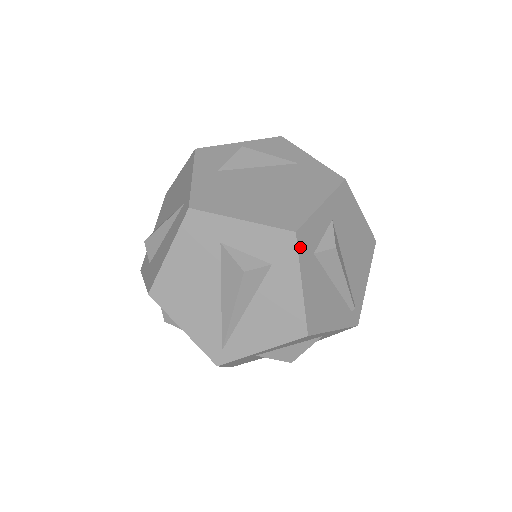
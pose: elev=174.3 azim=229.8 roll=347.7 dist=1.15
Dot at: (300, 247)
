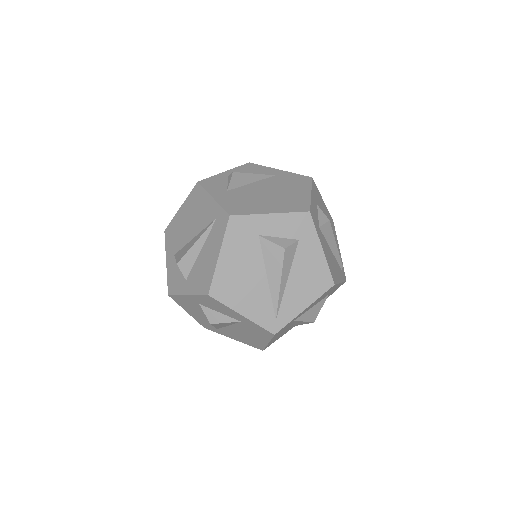
Dot at: (314, 222)
